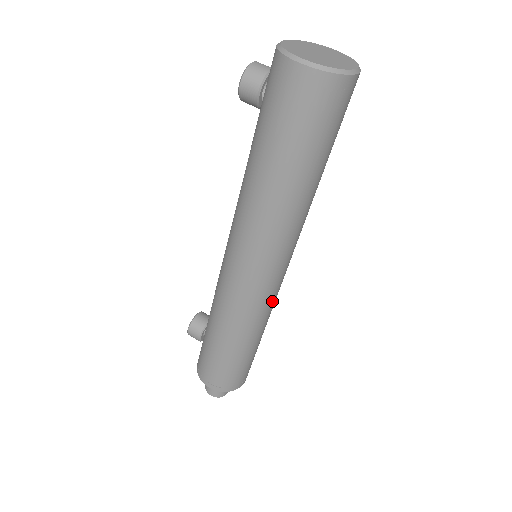
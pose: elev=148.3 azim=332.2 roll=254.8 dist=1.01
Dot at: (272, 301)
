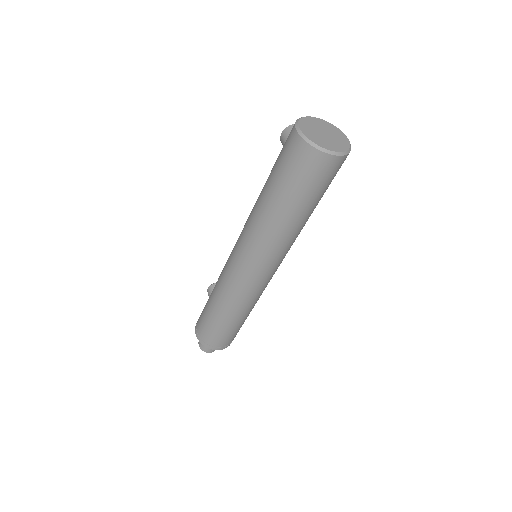
Dot at: (249, 293)
